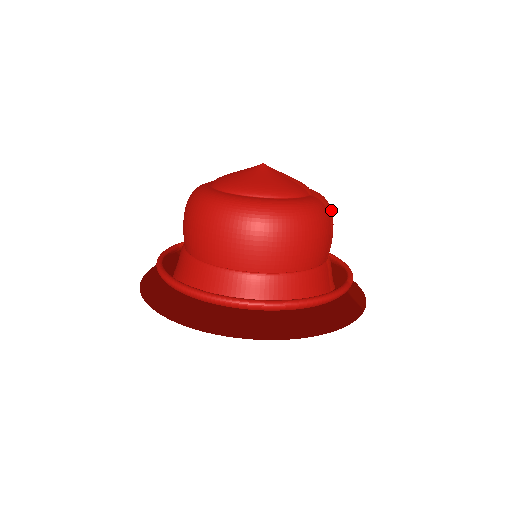
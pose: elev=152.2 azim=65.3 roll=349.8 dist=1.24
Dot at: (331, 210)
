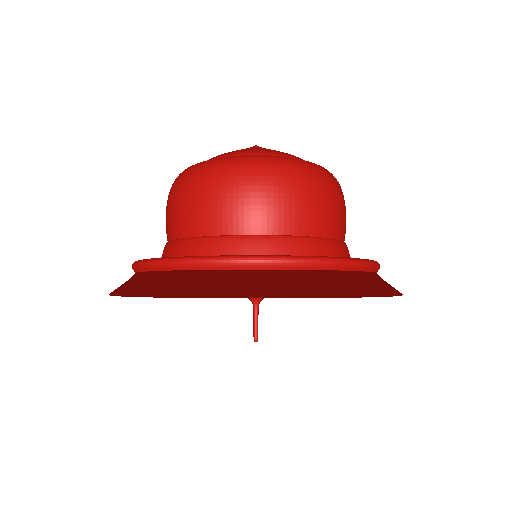
Dot at: occluded
